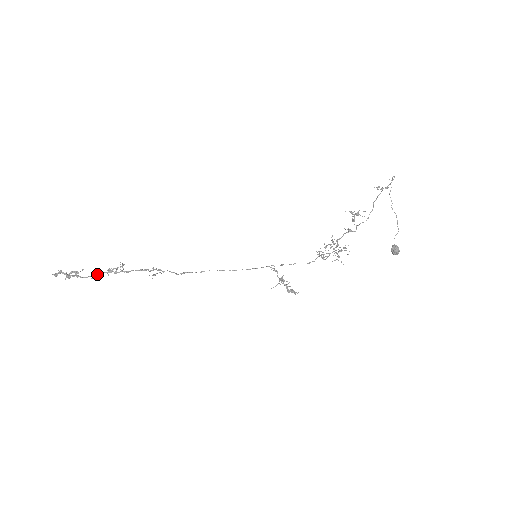
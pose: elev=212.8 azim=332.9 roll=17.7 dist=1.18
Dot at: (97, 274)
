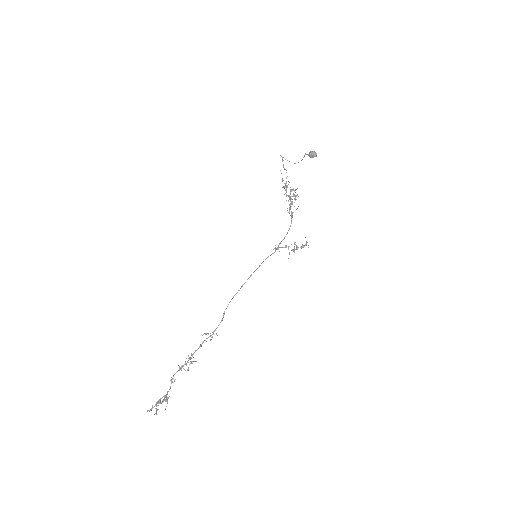
Dot at: occluded
